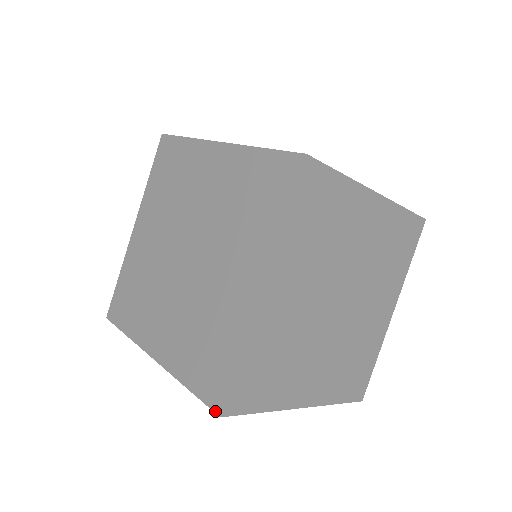
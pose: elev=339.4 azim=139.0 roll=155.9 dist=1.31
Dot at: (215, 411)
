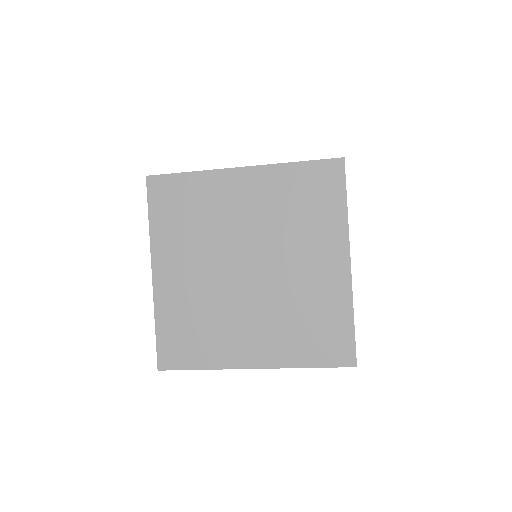
Dot at: (350, 366)
